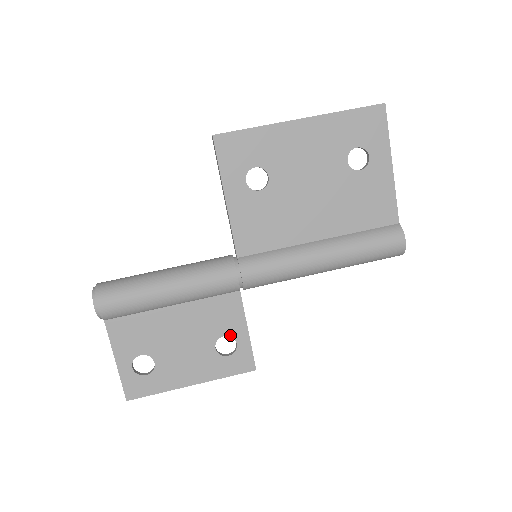
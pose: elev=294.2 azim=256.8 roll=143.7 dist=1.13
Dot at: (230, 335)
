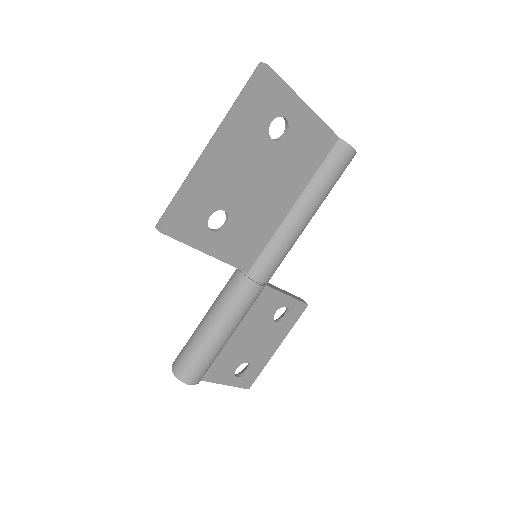
Dot at: (279, 308)
